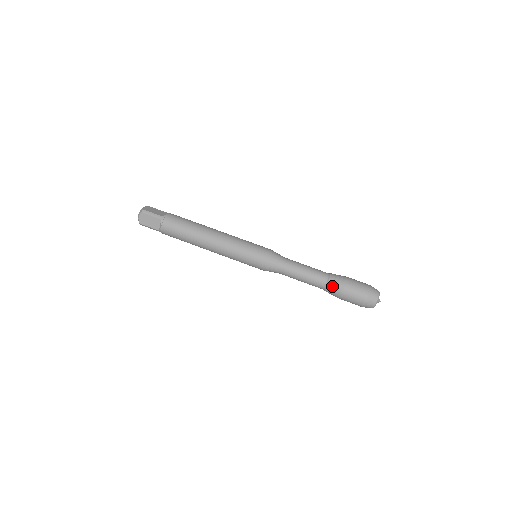
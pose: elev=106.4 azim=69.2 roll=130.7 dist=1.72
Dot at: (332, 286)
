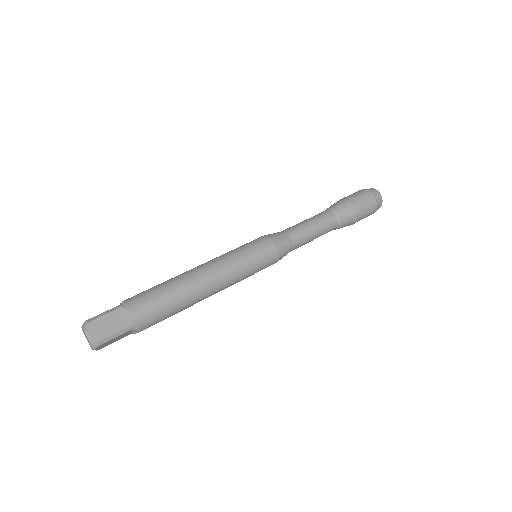
Dot at: (340, 209)
